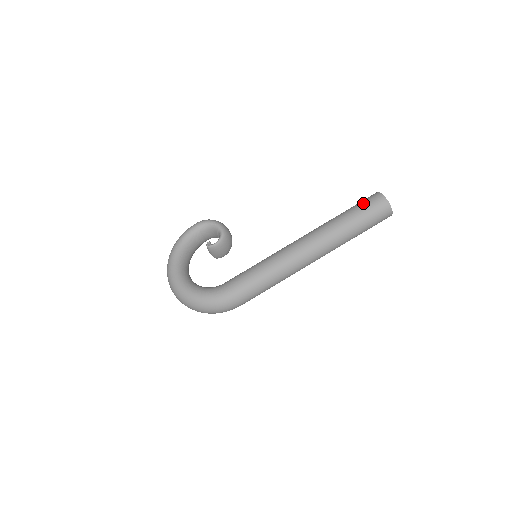
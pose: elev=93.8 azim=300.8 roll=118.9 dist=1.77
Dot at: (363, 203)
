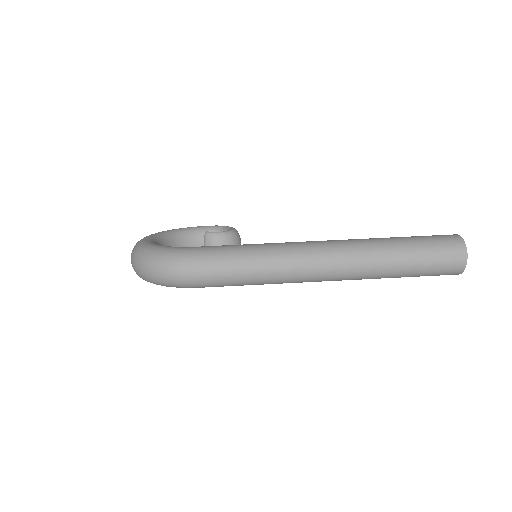
Dot at: occluded
